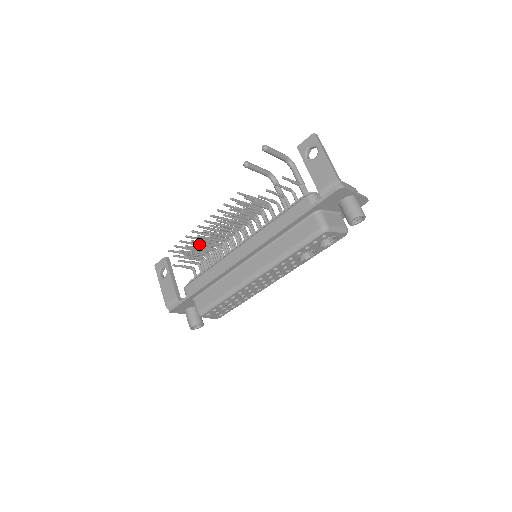
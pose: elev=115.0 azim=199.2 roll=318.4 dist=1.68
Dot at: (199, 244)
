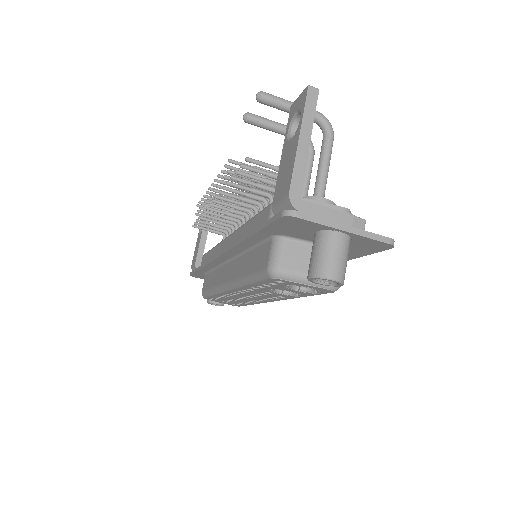
Dot at: occluded
